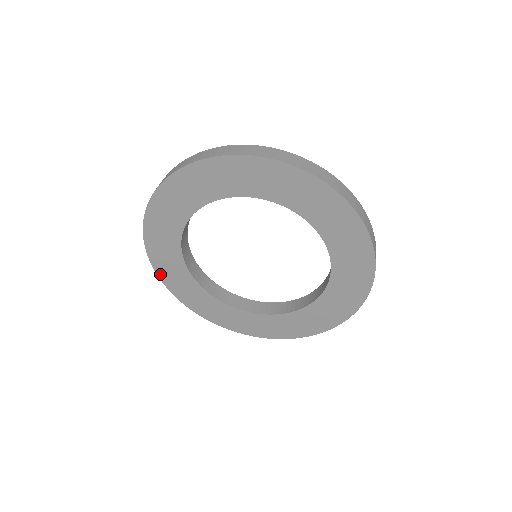
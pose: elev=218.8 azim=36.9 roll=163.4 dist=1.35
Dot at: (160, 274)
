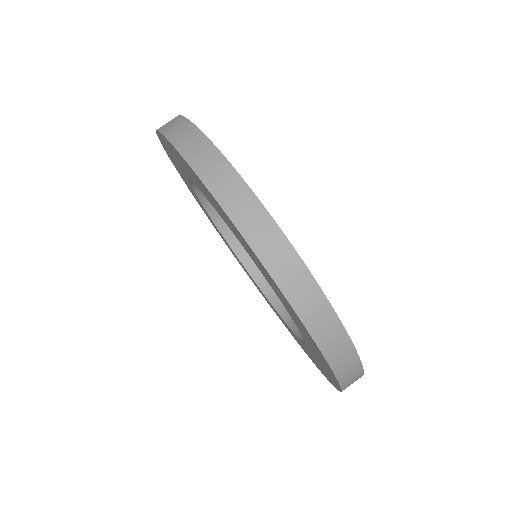
Dot at: occluded
